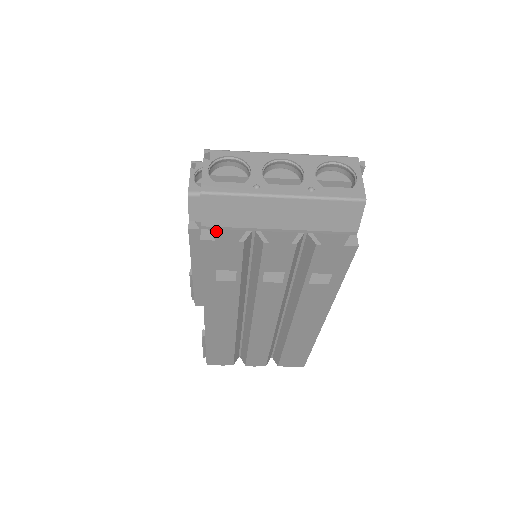
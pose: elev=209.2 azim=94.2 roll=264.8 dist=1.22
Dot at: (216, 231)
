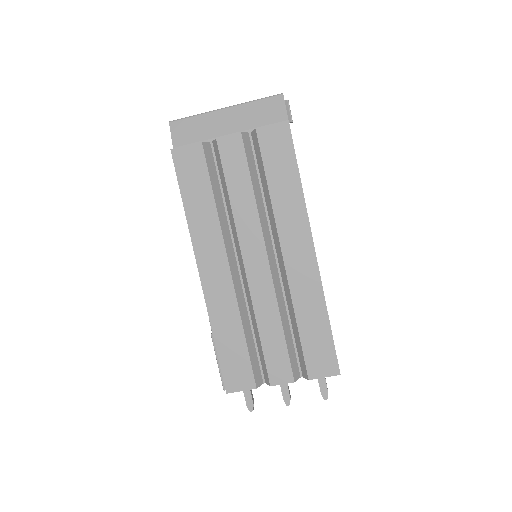
Dot at: (185, 151)
